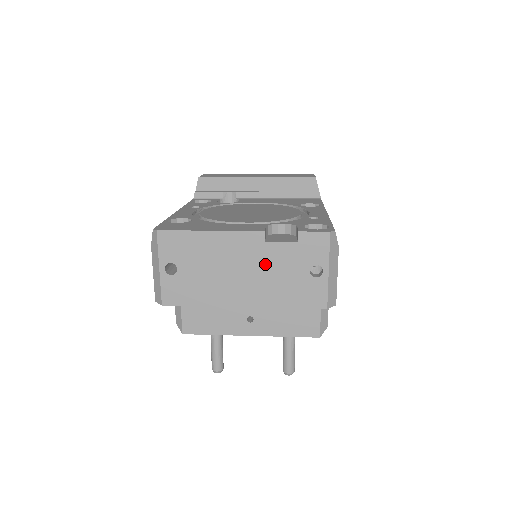
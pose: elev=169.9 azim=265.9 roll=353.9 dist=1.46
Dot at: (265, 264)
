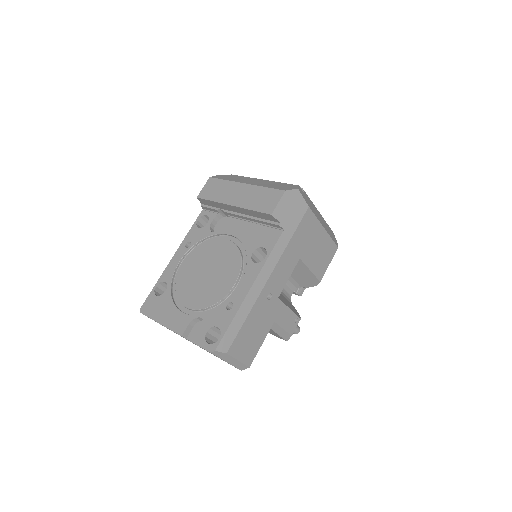
Dot at: (195, 344)
